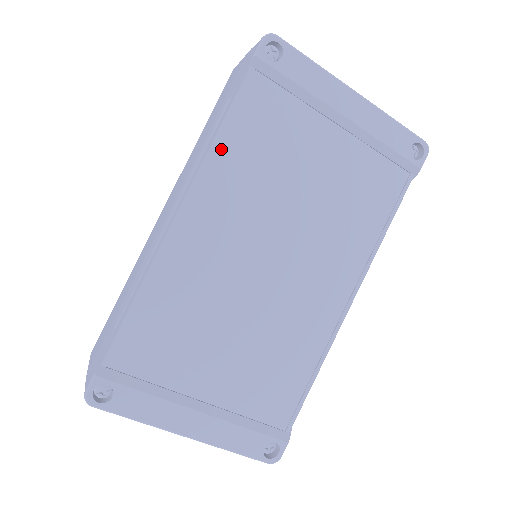
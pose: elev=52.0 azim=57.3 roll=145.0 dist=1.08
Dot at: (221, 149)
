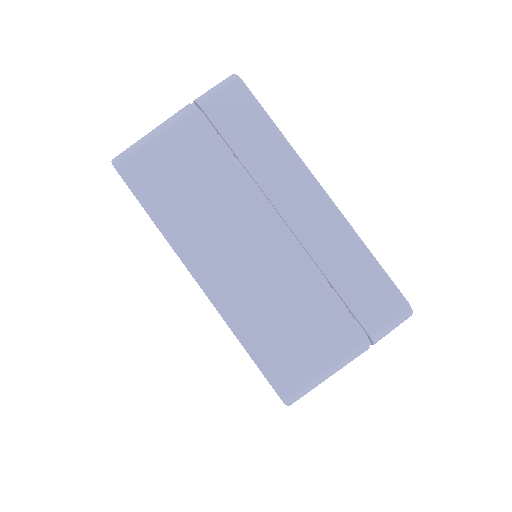
Dot at: occluded
